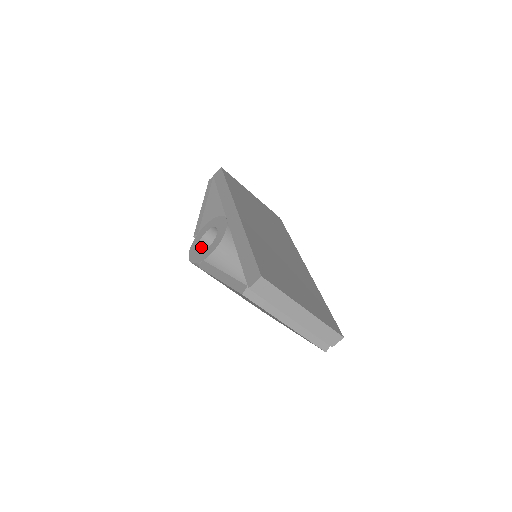
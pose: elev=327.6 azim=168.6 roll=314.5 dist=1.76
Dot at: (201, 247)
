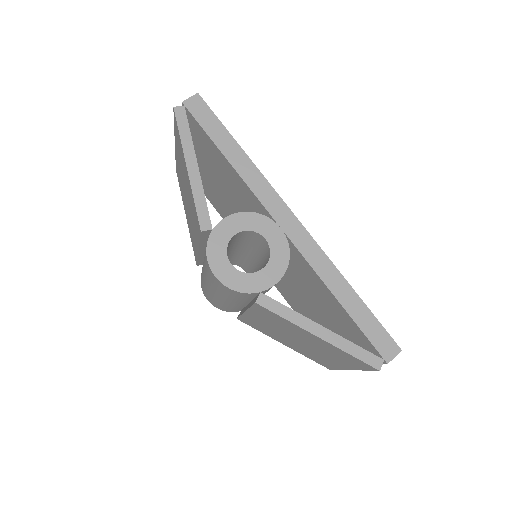
Dot at: (227, 257)
